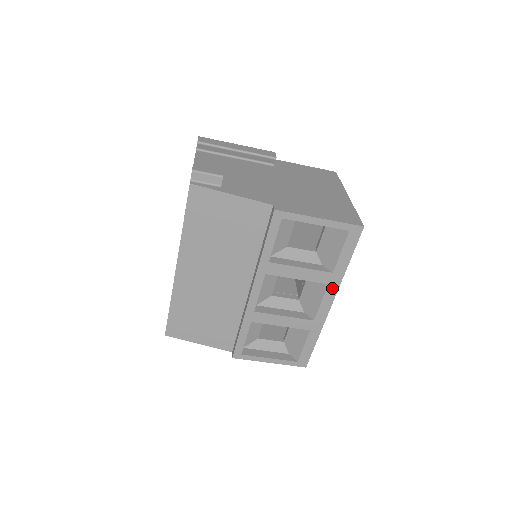
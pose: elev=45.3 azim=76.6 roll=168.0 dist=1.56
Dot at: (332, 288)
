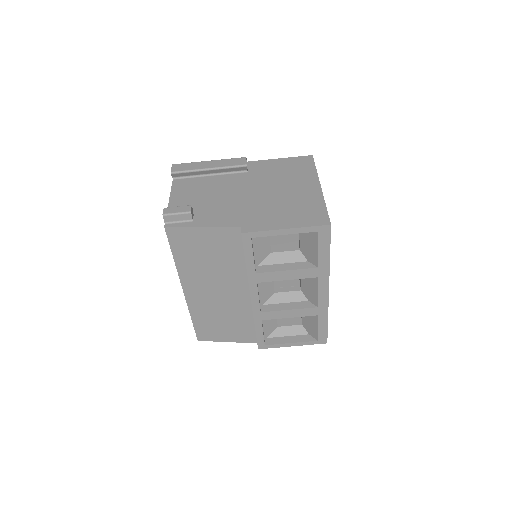
Dot at: (323, 279)
